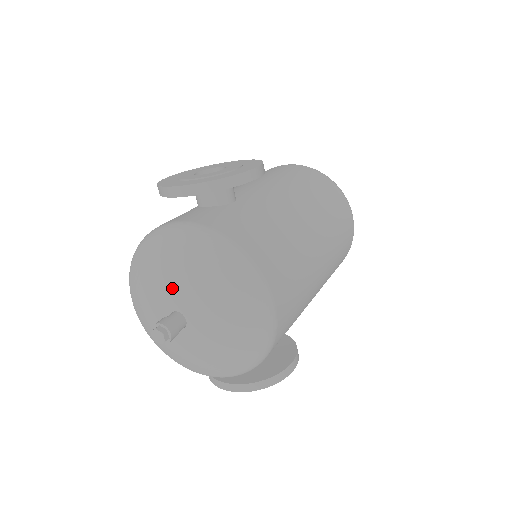
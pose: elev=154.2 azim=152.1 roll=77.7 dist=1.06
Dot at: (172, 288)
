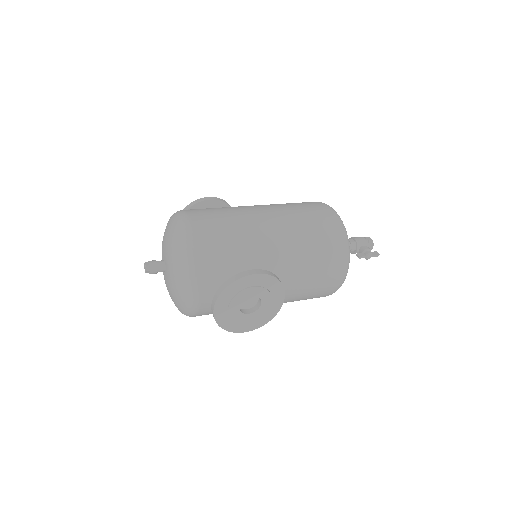
Dot at: occluded
